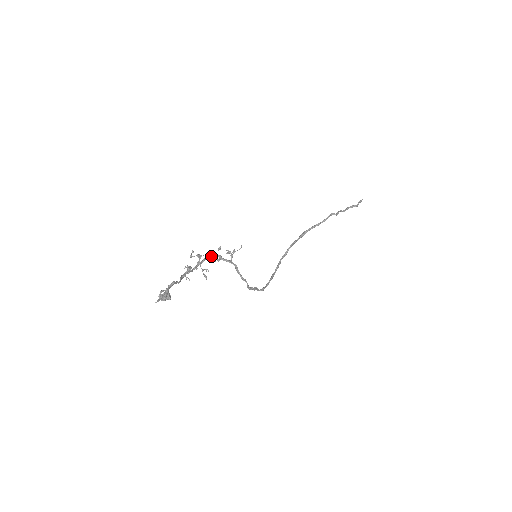
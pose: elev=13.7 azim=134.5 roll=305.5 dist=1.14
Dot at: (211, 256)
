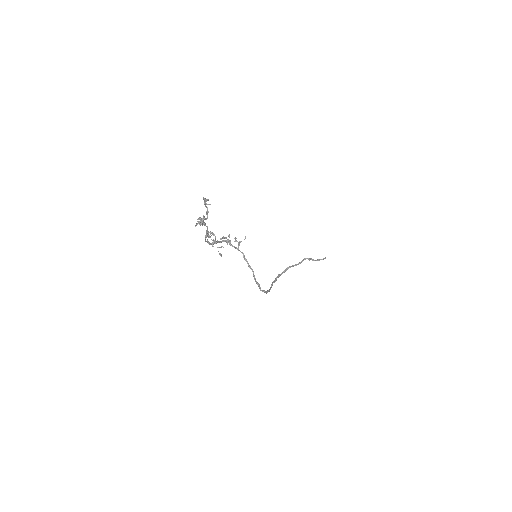
Dot at: (223, 238)
